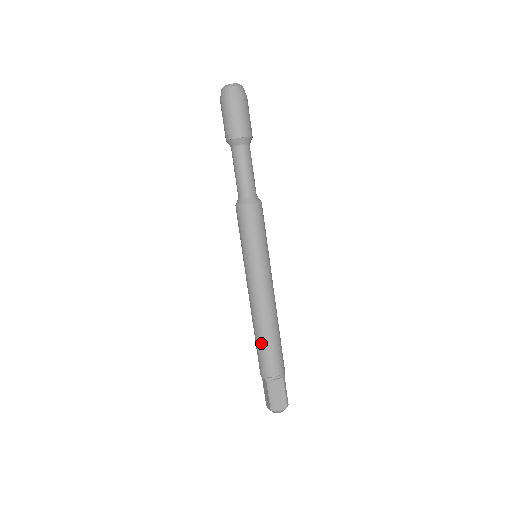
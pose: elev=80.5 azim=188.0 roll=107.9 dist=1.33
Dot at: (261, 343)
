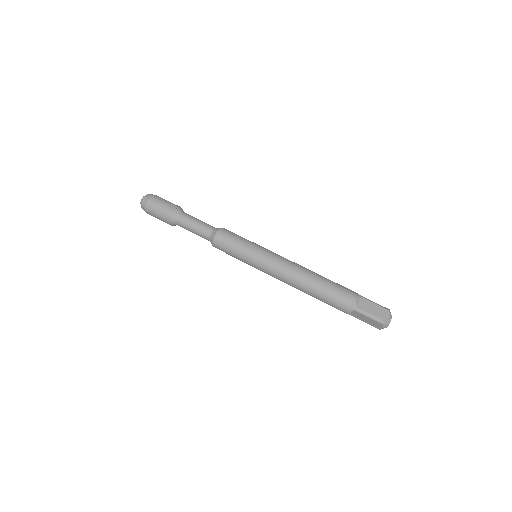
Dot at: (320, 293)
